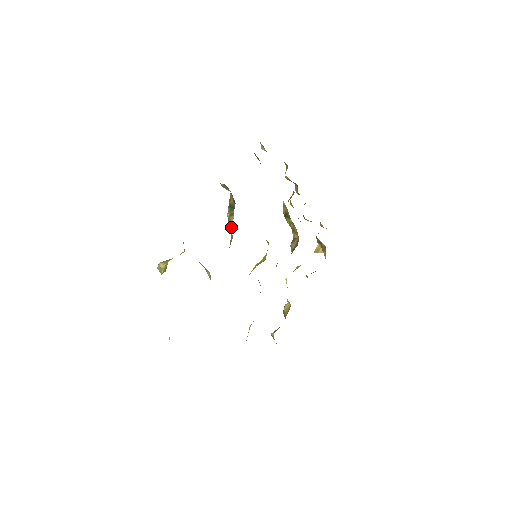
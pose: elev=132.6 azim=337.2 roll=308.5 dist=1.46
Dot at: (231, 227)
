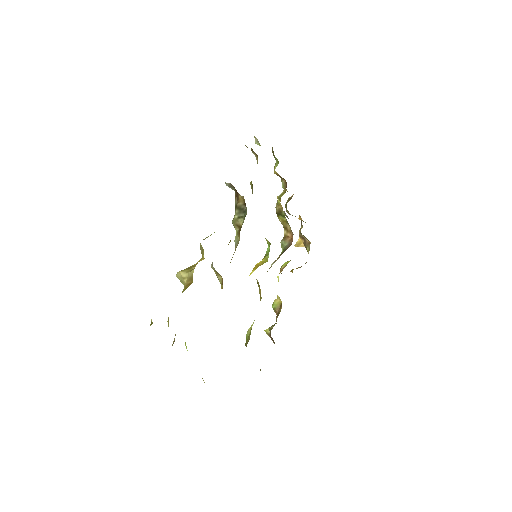
Dot at: (237, 228)
